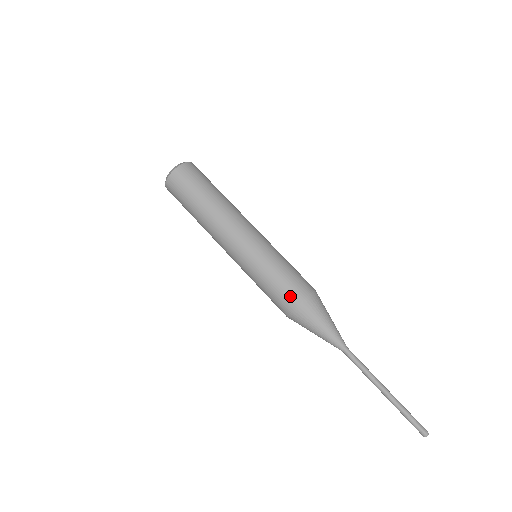
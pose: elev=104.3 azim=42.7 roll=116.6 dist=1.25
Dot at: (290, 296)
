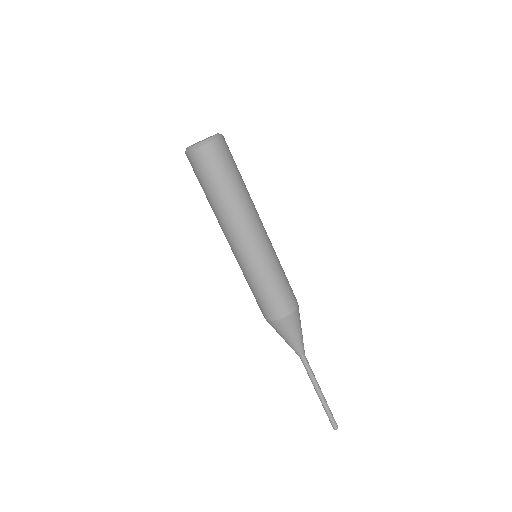
Dot at: (273, 311)
